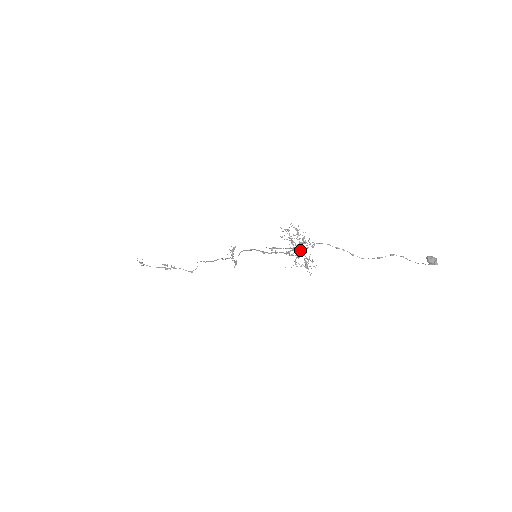
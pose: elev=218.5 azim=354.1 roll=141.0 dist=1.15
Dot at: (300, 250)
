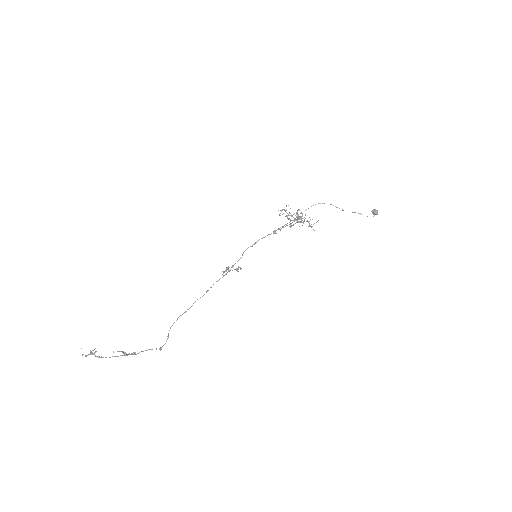
Dot at: (302, 213)
